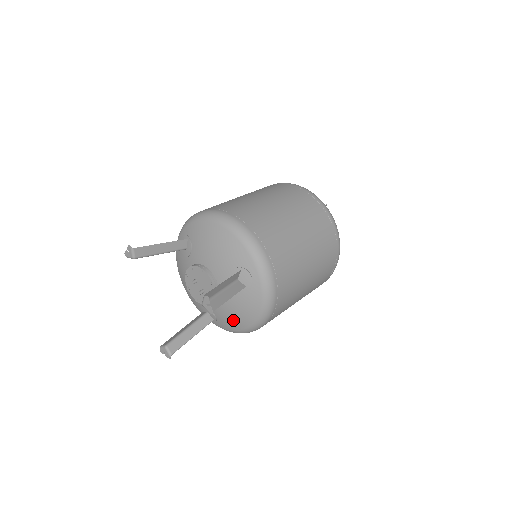
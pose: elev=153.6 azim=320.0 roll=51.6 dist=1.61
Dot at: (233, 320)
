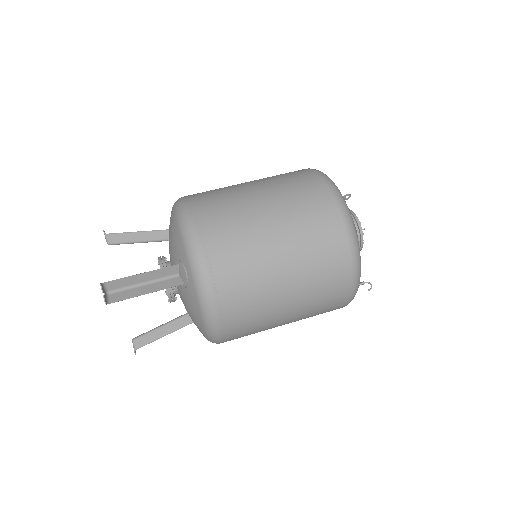
Dot at: occluded
